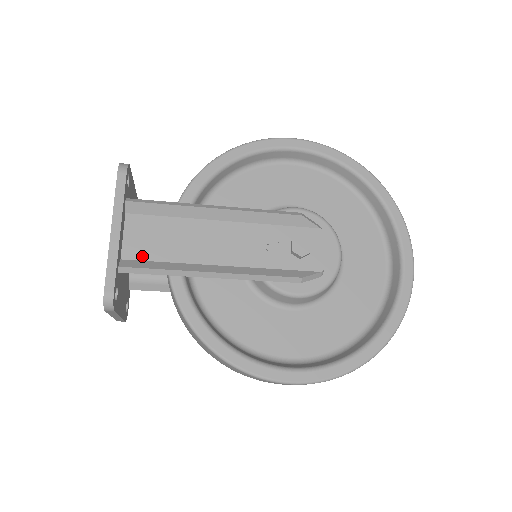
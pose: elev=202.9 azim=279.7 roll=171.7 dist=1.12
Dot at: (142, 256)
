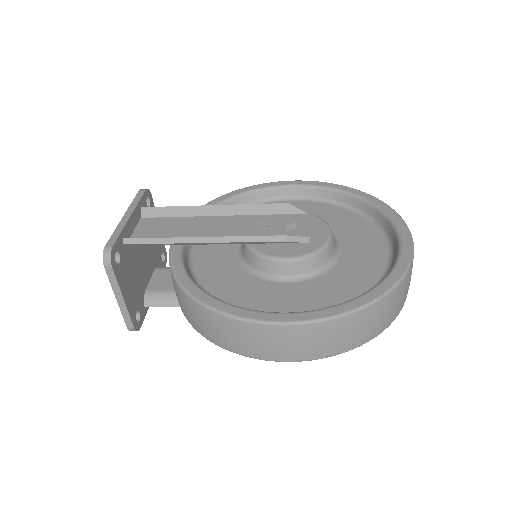
Dot at: occluded
